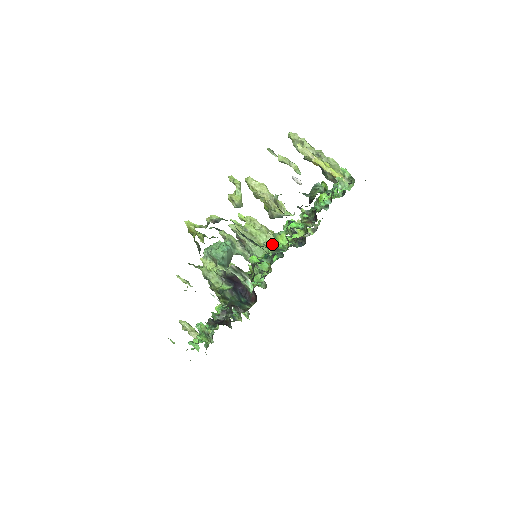
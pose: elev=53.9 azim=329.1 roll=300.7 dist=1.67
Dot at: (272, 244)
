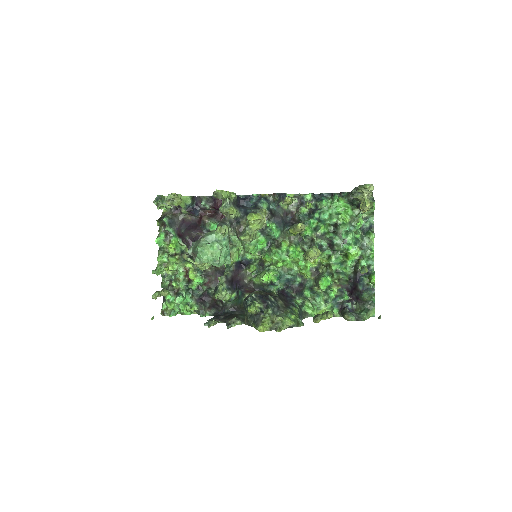
Dot at: (313, 313)
